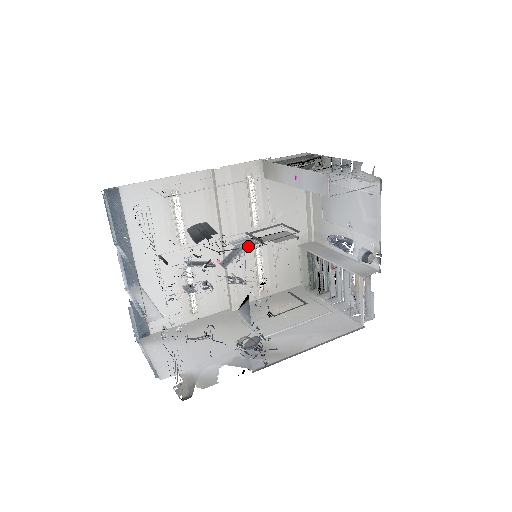
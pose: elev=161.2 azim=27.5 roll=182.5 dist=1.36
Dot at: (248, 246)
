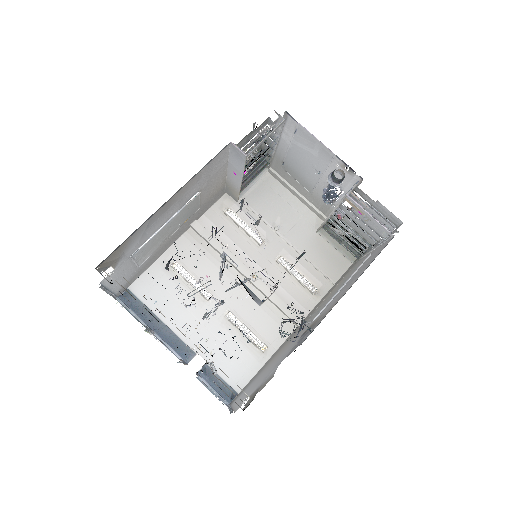
Dot at: occluded
